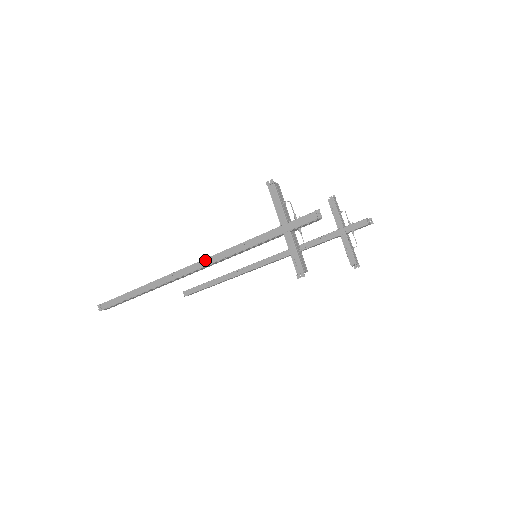
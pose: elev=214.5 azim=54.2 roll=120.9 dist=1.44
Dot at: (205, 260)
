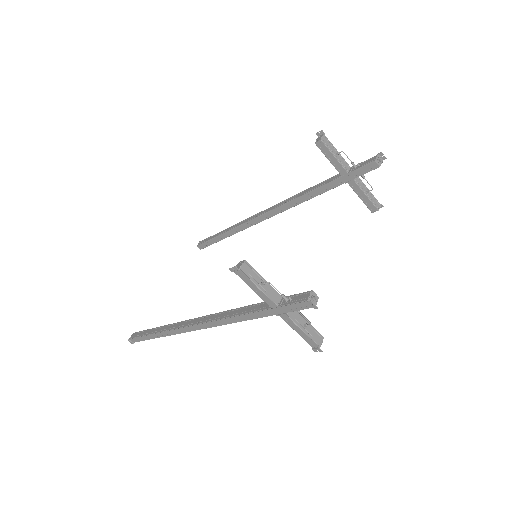
Dot at: (205, 324)
